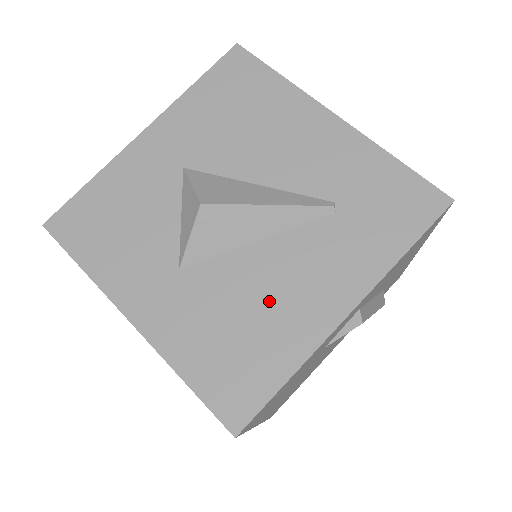
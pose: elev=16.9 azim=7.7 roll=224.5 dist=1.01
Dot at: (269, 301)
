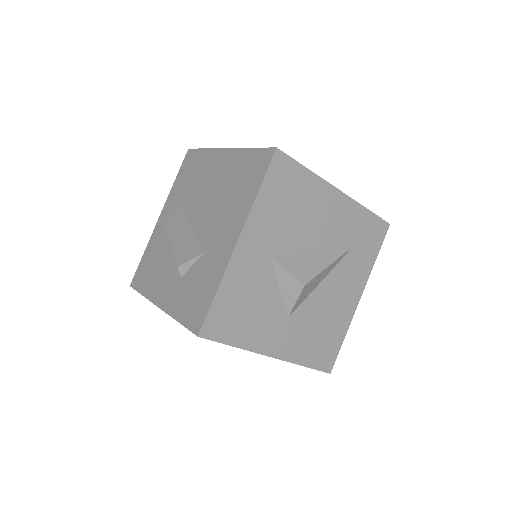
Dot at: (331, 311)
